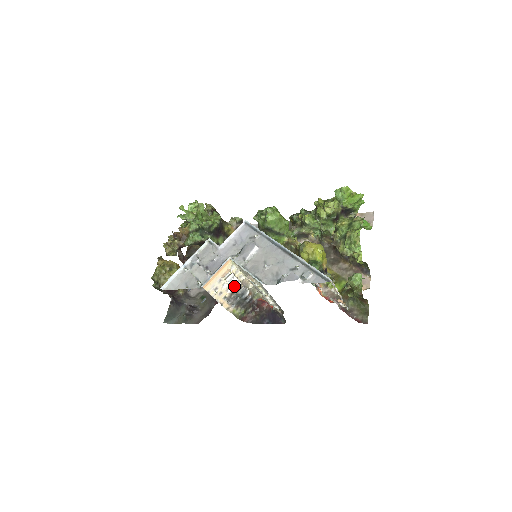
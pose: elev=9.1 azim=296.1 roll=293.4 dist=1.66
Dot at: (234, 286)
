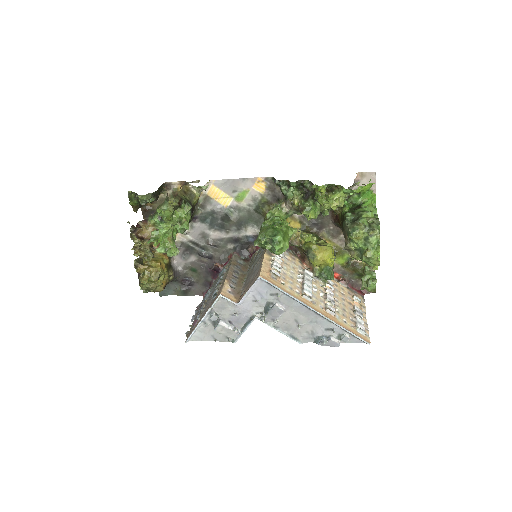
Dot at: occluded
